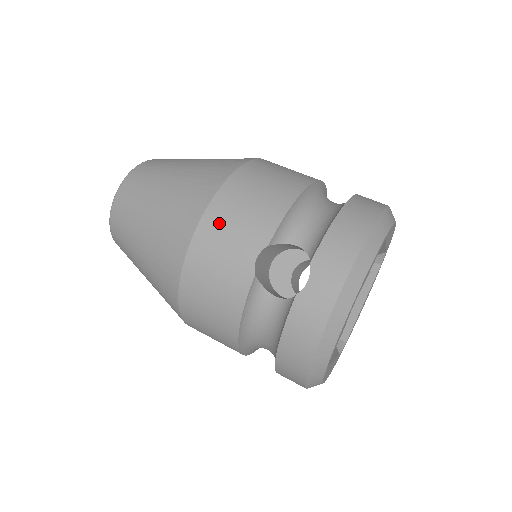
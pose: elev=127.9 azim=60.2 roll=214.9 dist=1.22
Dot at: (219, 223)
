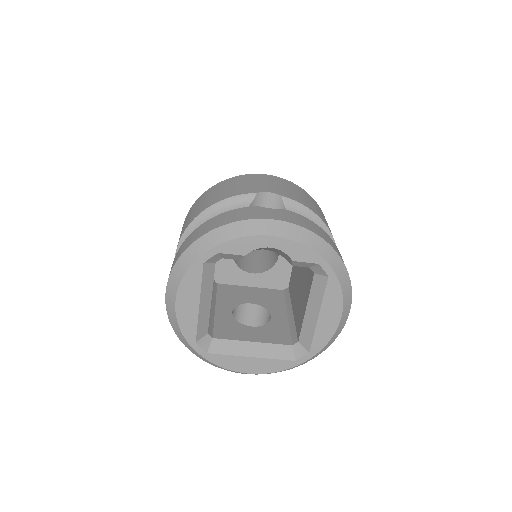
Dot at: (279, 181)
